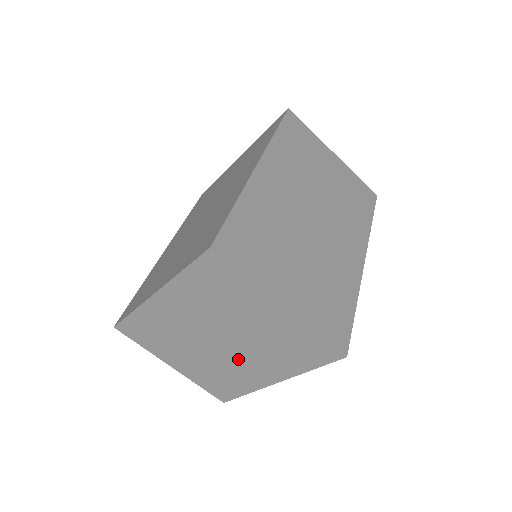
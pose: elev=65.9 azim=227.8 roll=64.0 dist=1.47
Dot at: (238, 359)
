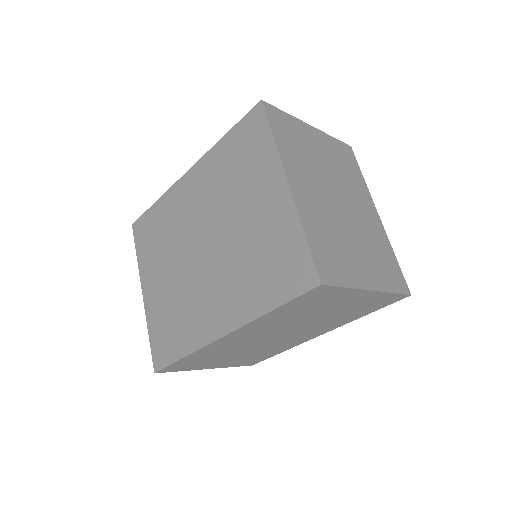
Dot at: occluded
